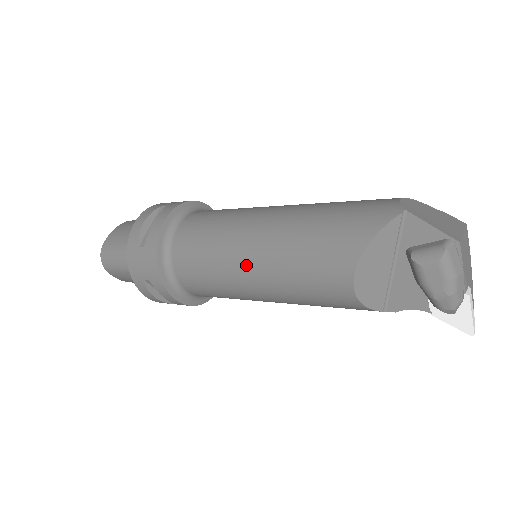
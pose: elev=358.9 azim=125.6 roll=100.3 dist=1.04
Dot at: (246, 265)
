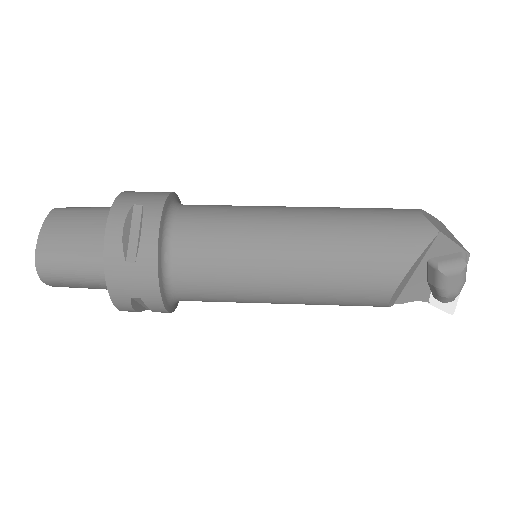
Dot at: (279, 280)
